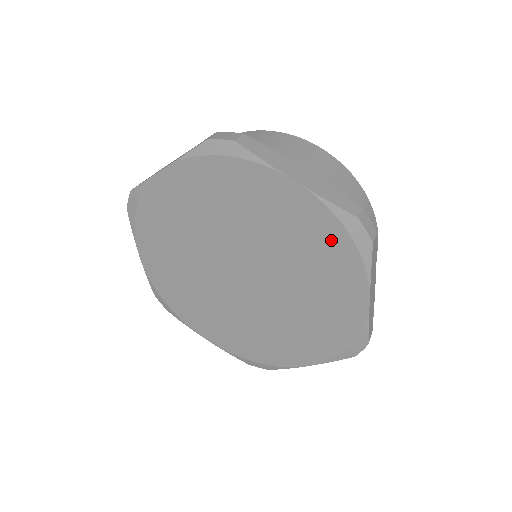
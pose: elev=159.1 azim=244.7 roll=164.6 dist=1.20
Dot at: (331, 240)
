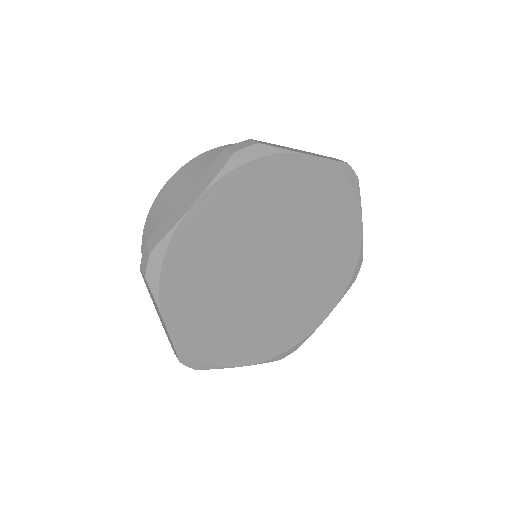
Dot at: (336, 190)
